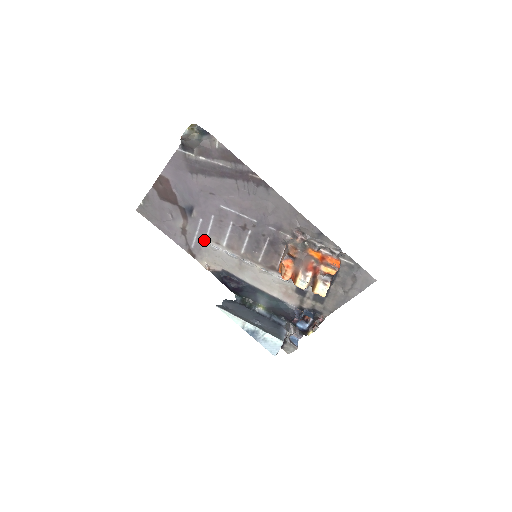
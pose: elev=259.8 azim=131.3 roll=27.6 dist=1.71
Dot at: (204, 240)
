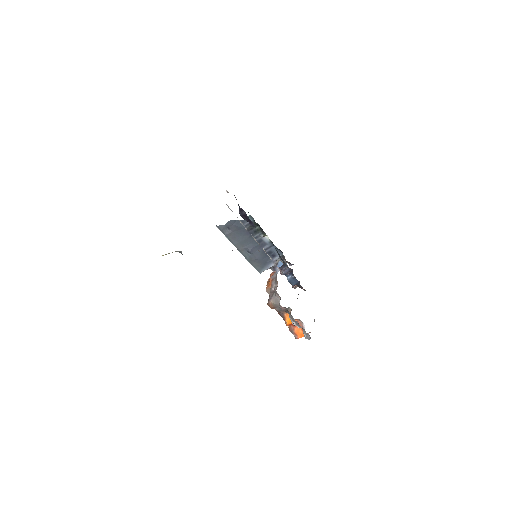
Dot at: occluded
